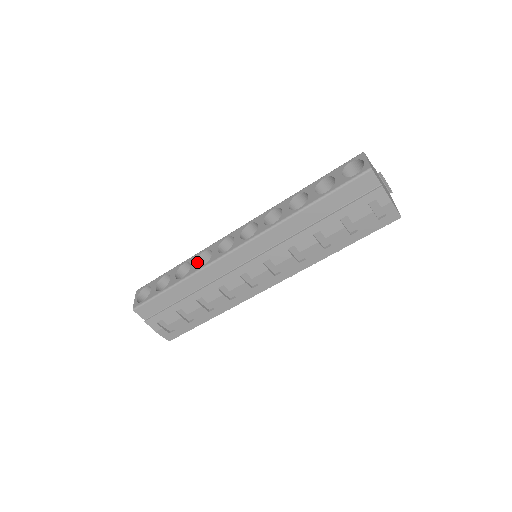
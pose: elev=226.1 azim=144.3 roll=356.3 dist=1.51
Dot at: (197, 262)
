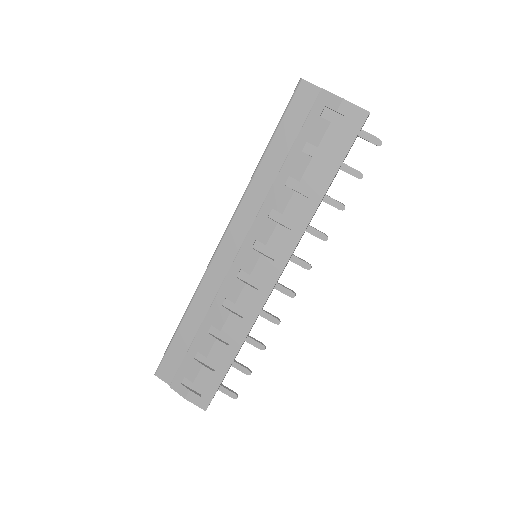
Dot at: occluded
